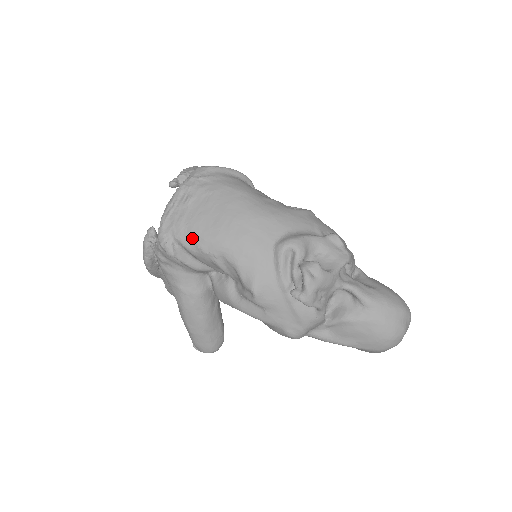
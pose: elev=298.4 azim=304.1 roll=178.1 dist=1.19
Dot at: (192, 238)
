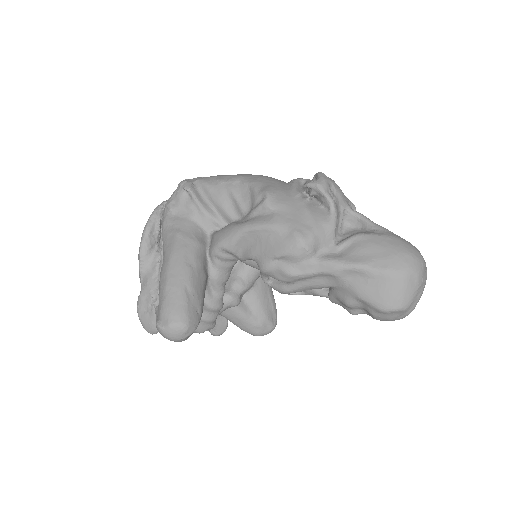
Dot at: (213, 178)
